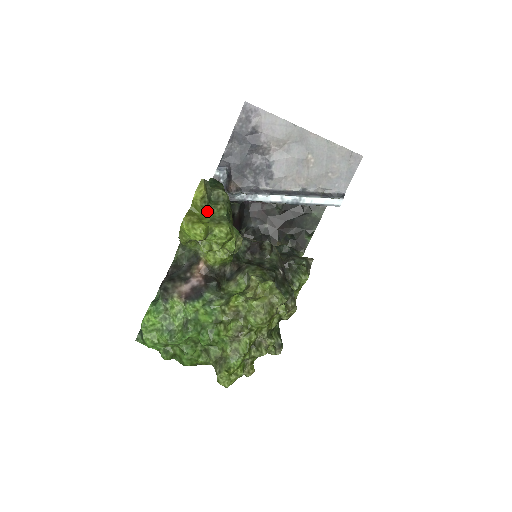
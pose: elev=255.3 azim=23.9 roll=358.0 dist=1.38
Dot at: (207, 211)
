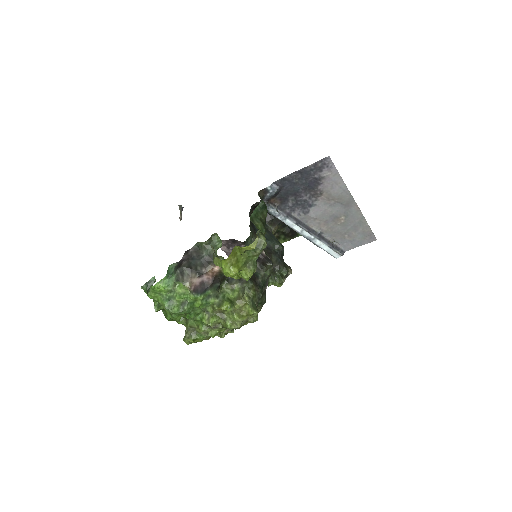
Dot at: (246, 254)
